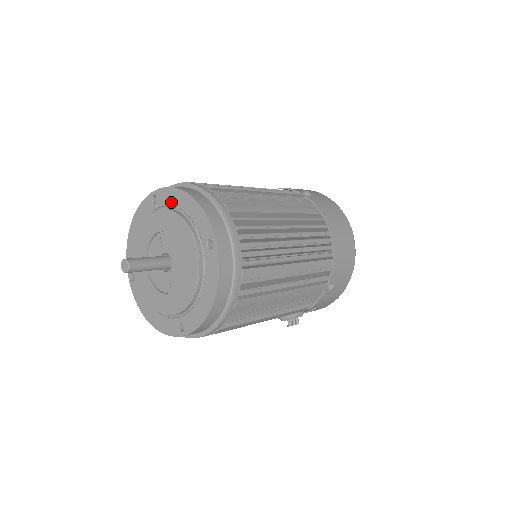
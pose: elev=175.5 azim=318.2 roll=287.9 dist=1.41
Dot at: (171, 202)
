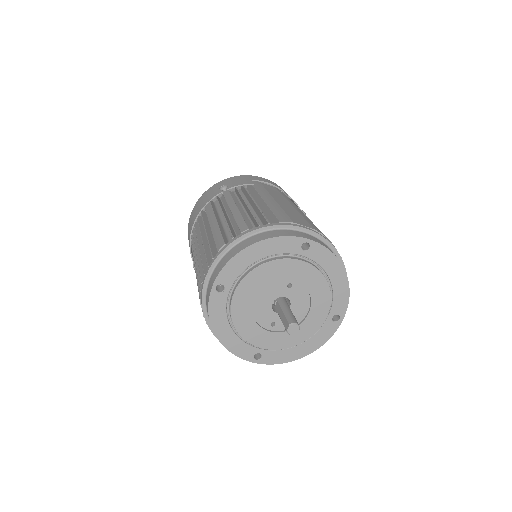
Dot at: (324, 264)
